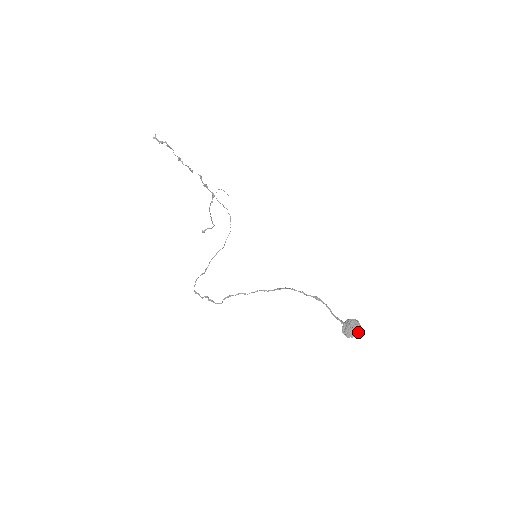
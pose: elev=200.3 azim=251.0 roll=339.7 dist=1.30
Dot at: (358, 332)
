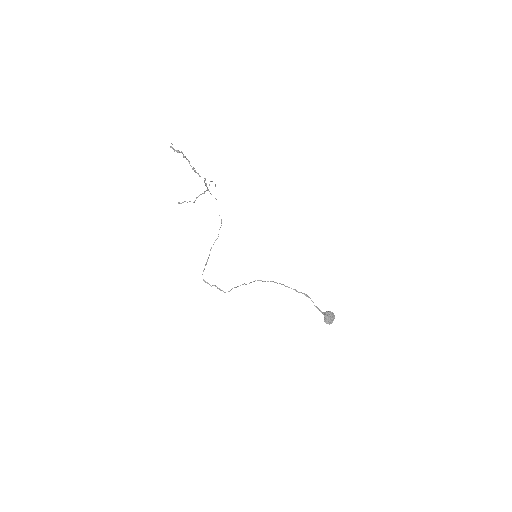
Dot at: (333, 320)
